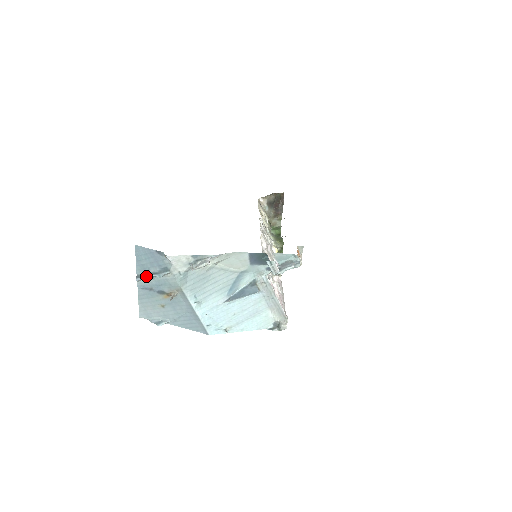
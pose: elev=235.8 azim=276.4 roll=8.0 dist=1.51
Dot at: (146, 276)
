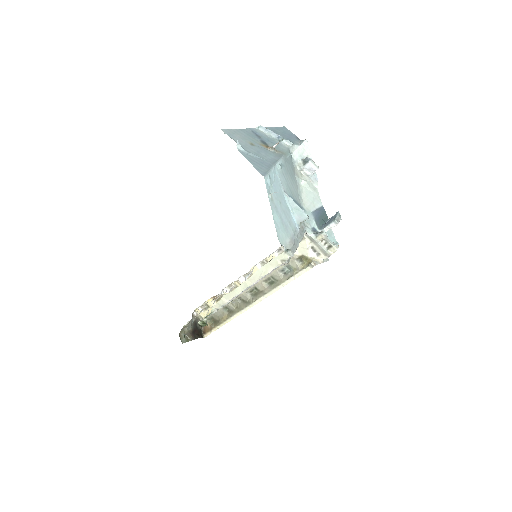
Dot at: (272, 131)
